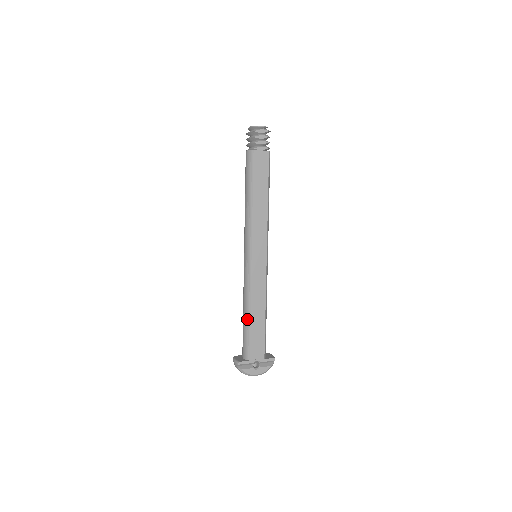
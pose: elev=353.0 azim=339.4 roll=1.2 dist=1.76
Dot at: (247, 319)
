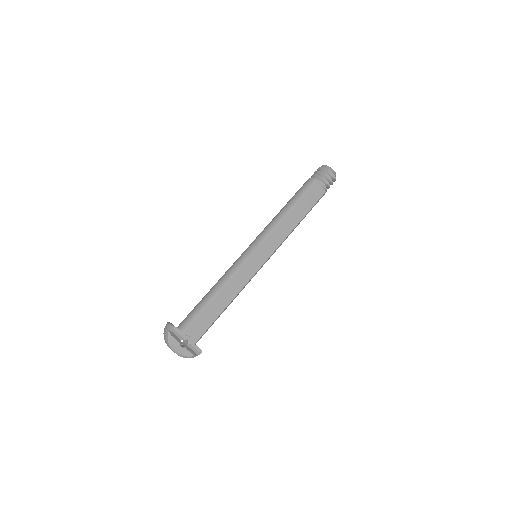
Dot at: (211, 297)
